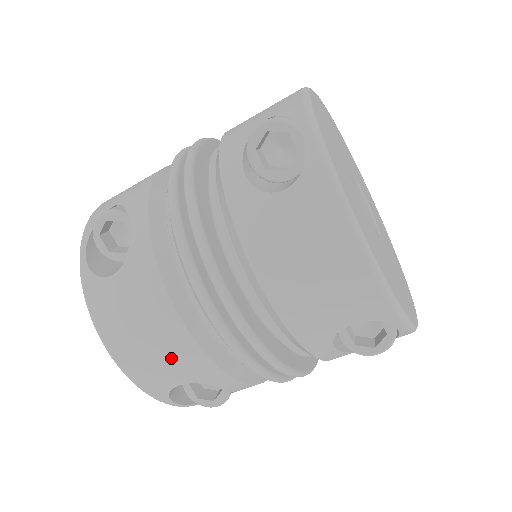
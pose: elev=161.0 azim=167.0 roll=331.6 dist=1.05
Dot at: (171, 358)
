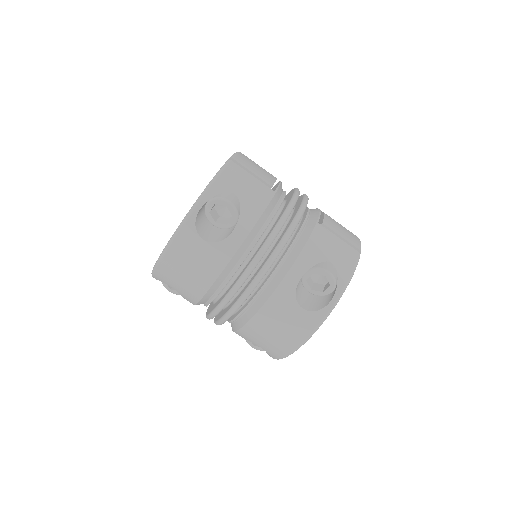
Dot at: (185, 286)
